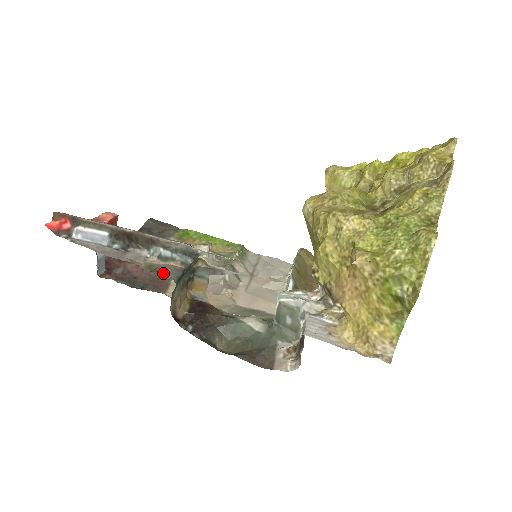
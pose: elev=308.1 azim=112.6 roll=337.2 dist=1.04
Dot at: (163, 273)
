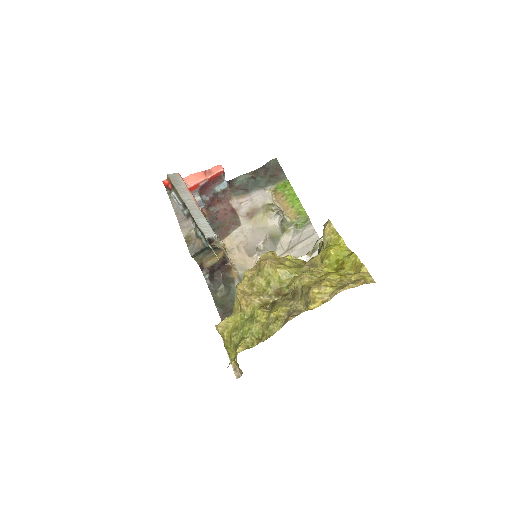
Dot at: (190, 246)
